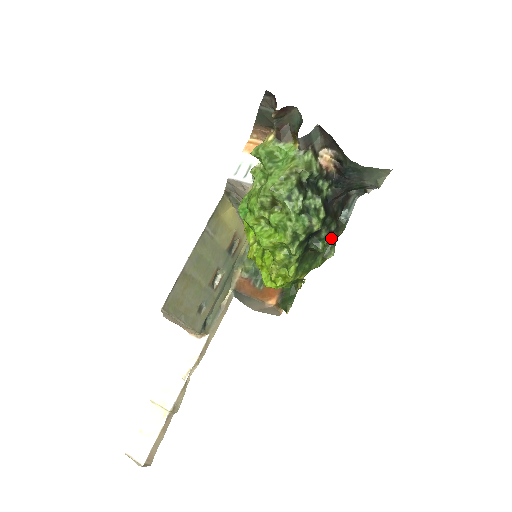
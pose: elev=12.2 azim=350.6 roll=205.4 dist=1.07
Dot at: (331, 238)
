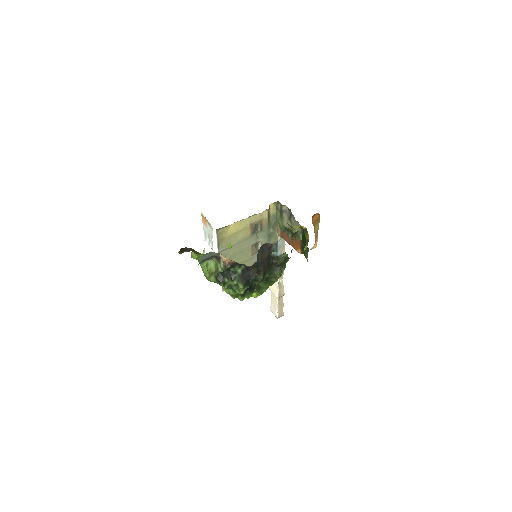
Dot at: (273, 269)
